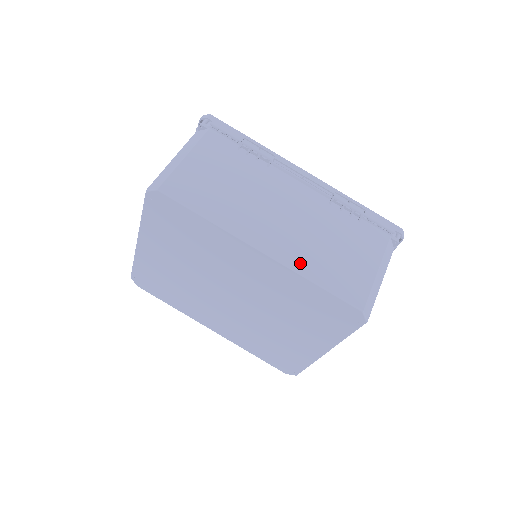
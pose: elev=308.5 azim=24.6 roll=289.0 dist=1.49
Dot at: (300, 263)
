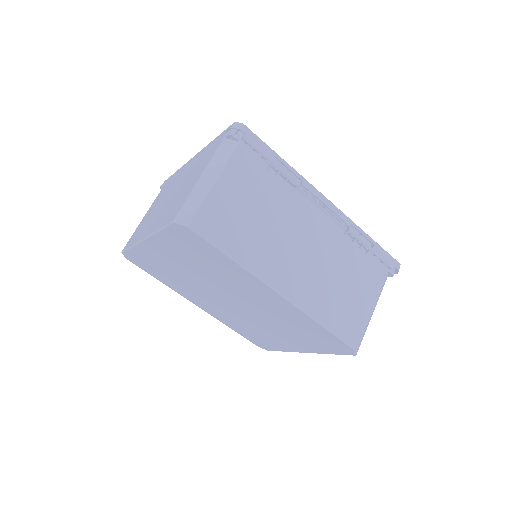
Dot at: (312, 306)
